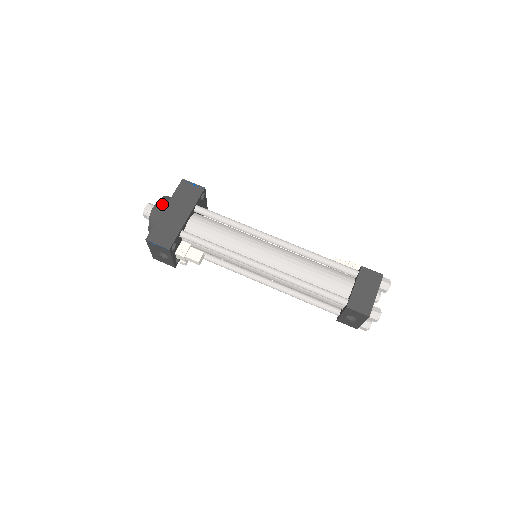
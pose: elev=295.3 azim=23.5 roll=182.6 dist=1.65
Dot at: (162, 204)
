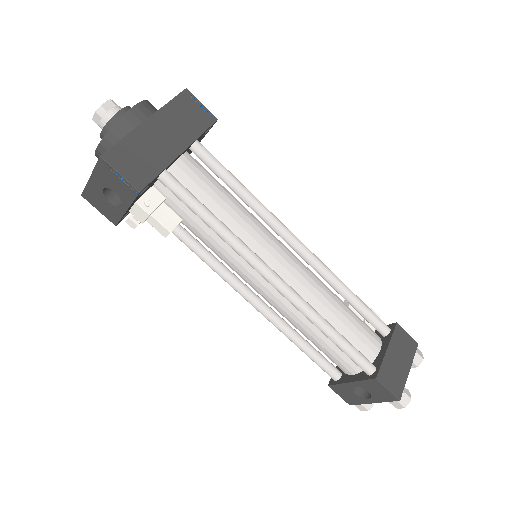
Dot at: (144, 110)
